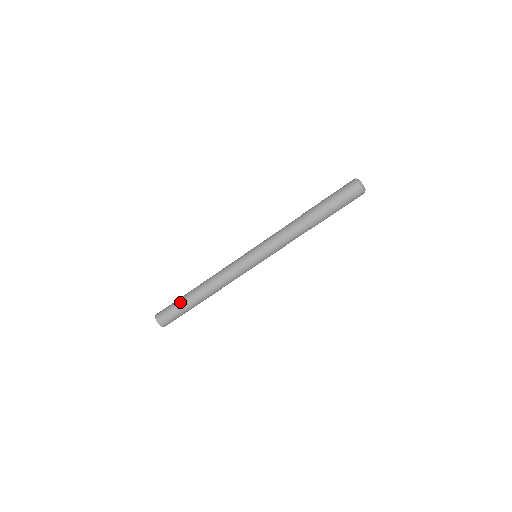
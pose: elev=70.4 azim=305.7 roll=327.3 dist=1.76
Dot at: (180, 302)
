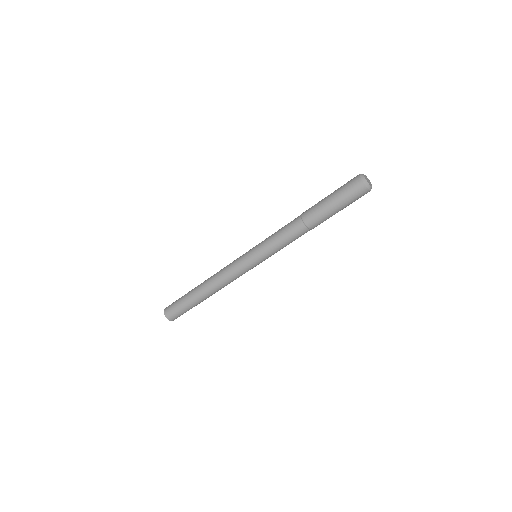
Dot at: (189, 306)
